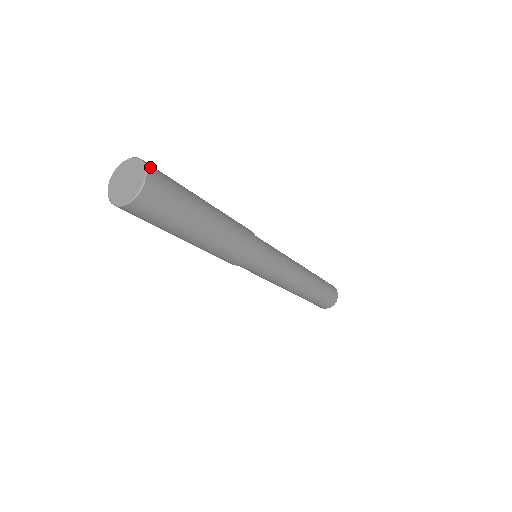
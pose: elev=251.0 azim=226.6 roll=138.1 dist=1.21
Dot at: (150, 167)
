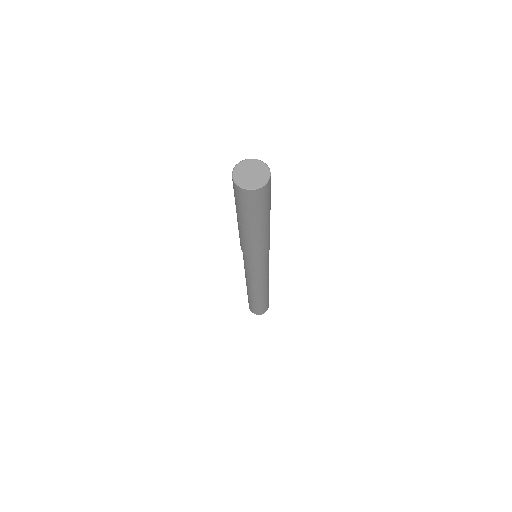
Dot at: occluded
